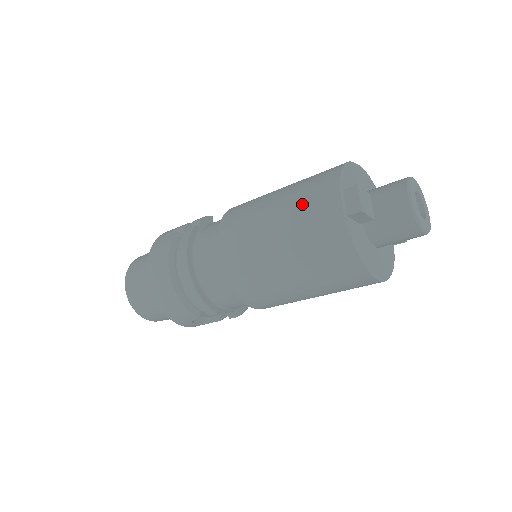
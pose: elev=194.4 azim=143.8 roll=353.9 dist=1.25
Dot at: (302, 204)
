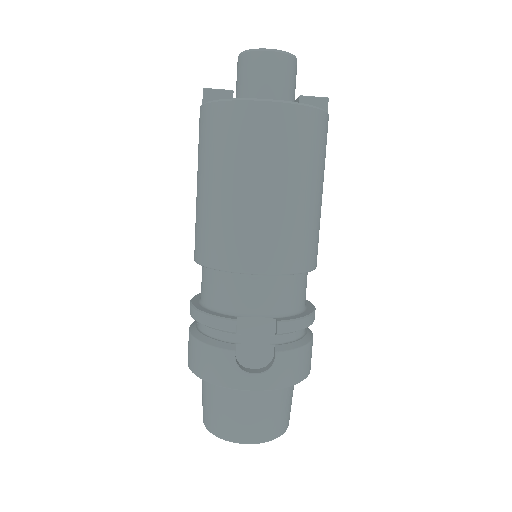
Dot at: occluded
